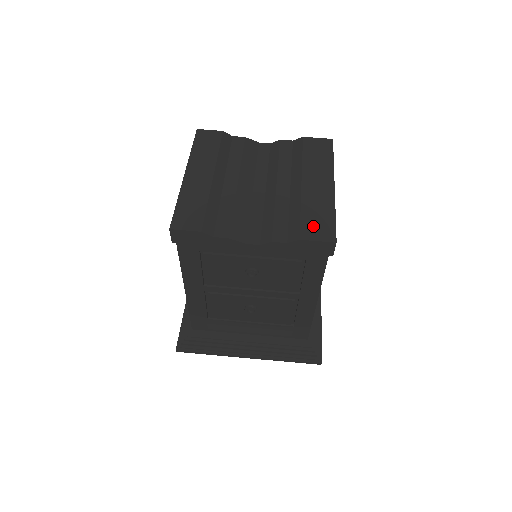
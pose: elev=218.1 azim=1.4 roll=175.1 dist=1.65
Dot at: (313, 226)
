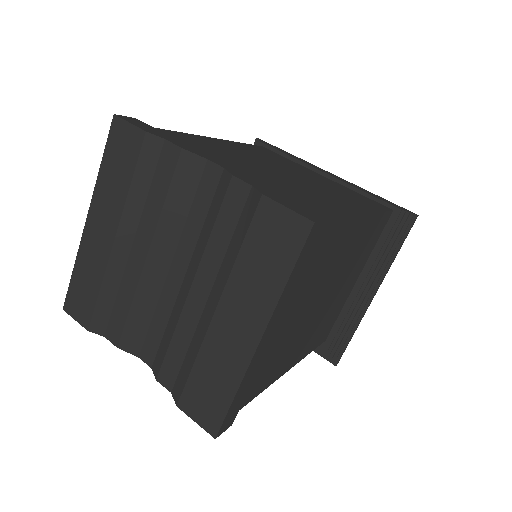
Dot at: (199, 397)
